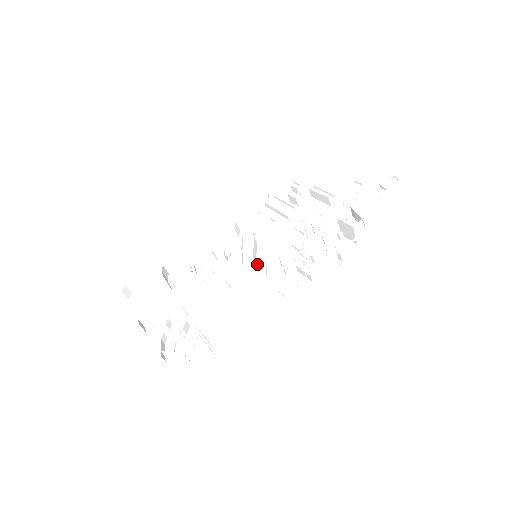
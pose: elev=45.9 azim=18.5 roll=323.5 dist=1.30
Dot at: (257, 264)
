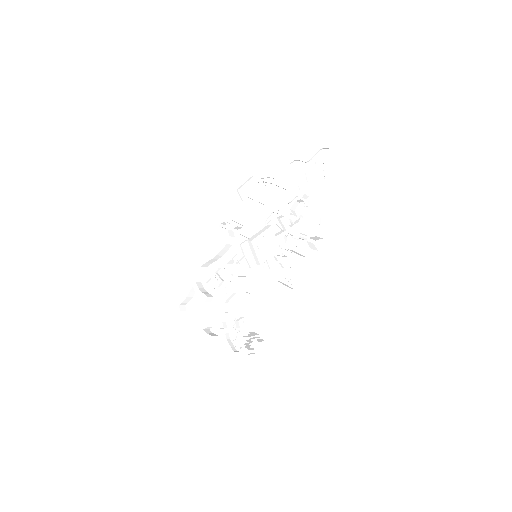
Dot at: (259, 261)
